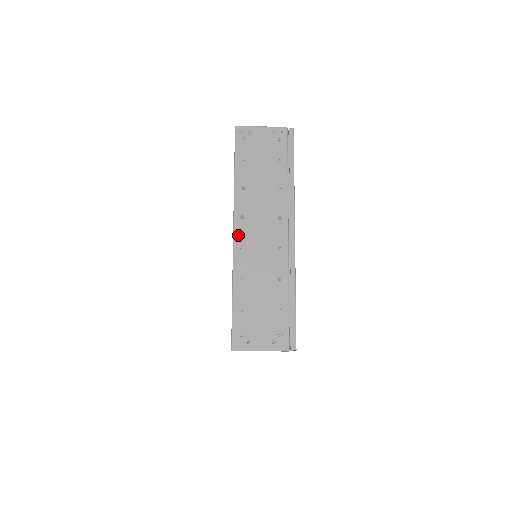
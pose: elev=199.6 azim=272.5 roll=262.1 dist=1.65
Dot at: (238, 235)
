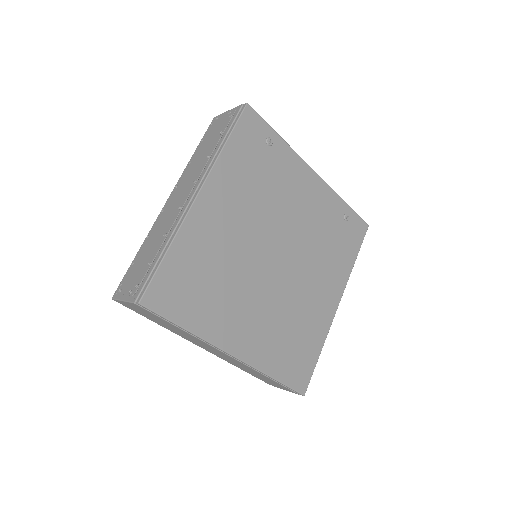
Dot at: (167, 202)
